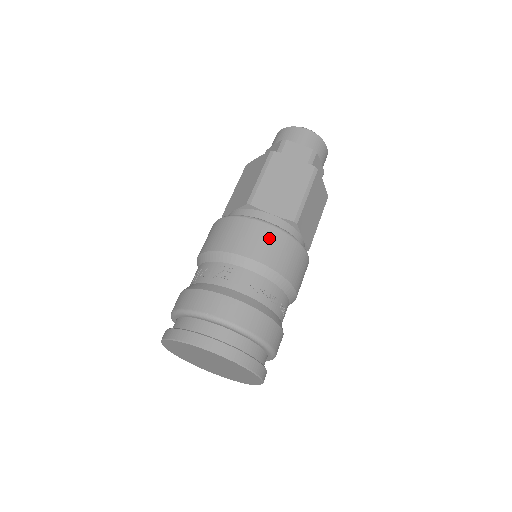
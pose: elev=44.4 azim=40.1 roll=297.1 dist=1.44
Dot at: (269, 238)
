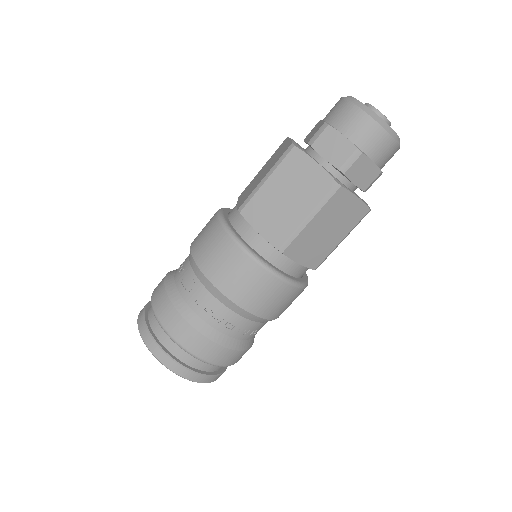
Dot at: (236, 265)
